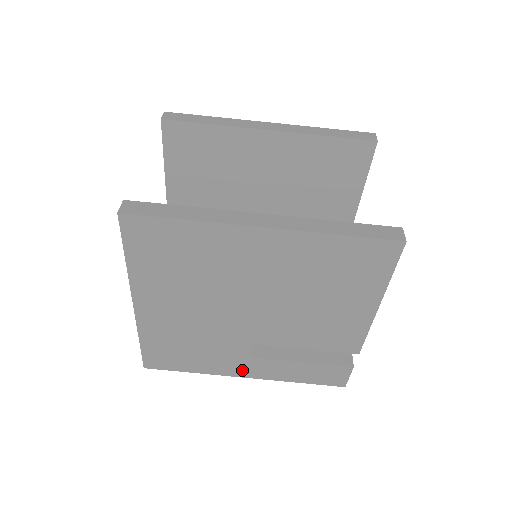
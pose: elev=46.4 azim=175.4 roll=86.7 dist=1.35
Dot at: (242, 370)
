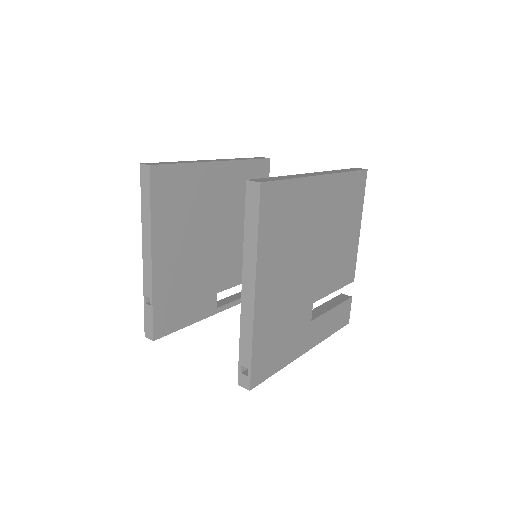
Dot at: (306, 342)
